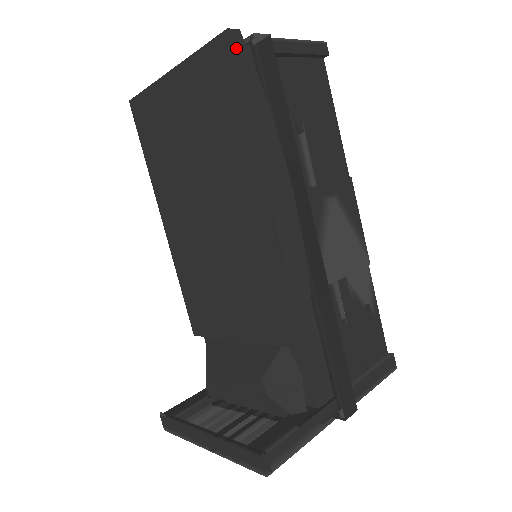
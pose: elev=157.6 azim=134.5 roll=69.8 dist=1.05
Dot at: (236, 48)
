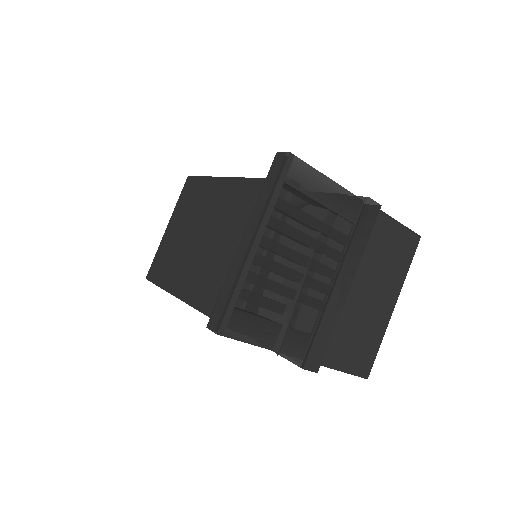
Dot at: occluded
